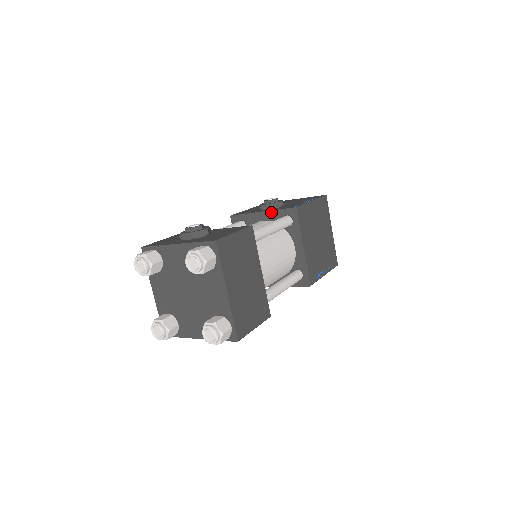
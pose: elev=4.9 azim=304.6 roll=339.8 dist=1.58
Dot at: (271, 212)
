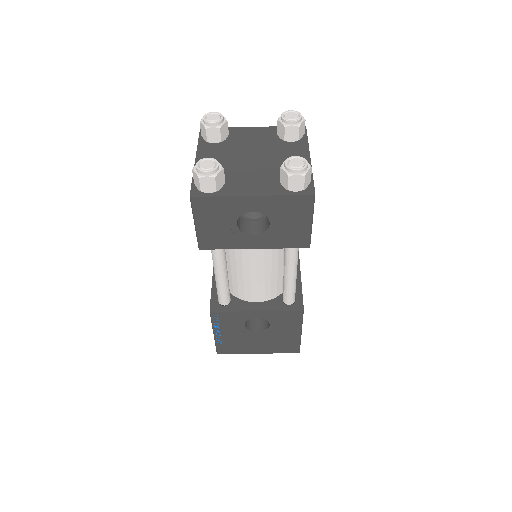
Dot at: occluded
